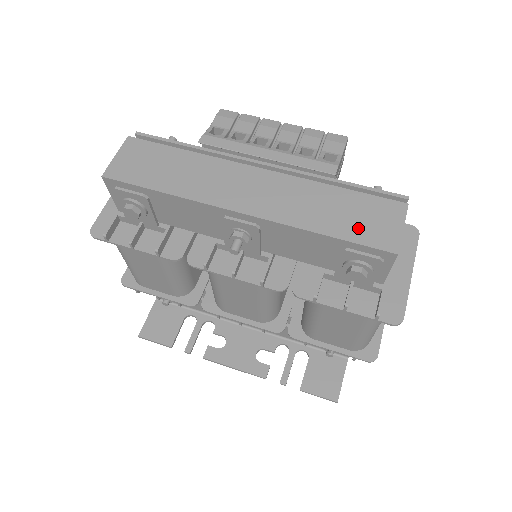
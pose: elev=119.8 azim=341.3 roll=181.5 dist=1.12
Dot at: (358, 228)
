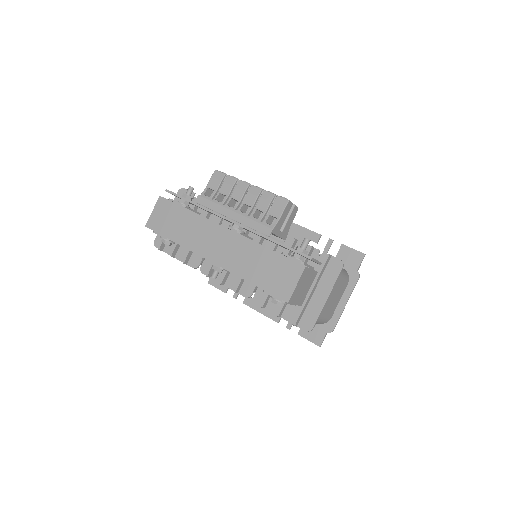
Dot at: (270, 281)
